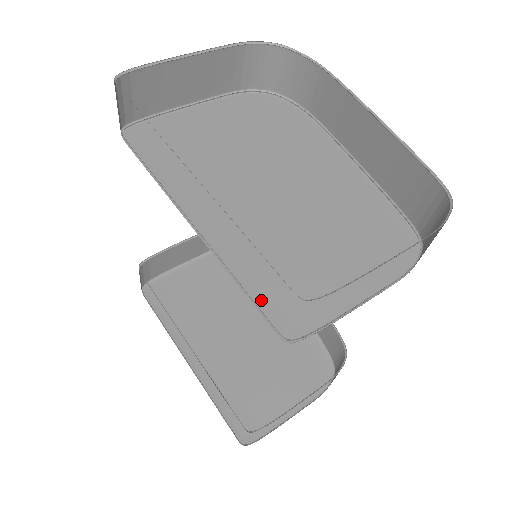
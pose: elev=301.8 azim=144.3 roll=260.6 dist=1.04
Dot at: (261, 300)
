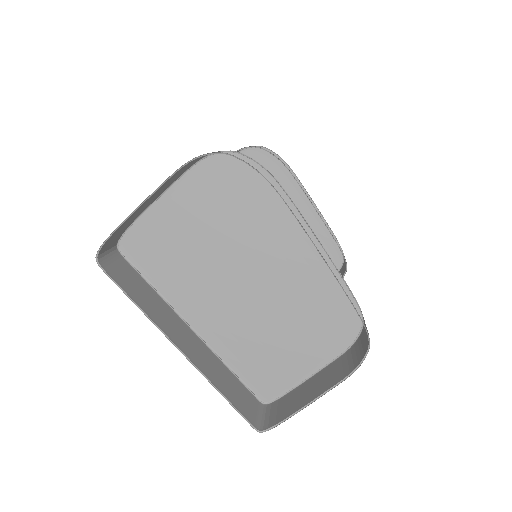
Dot at: (247, 378)
